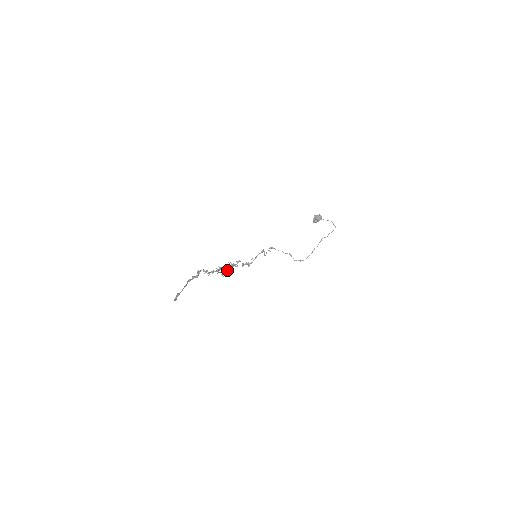
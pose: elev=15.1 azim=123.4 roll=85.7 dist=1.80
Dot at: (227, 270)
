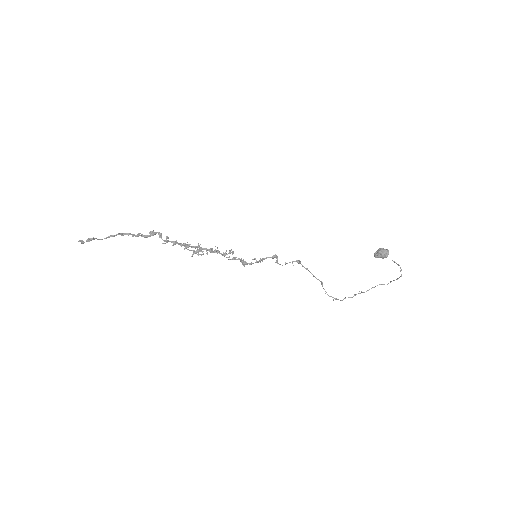
Dot at: (207, 254)
